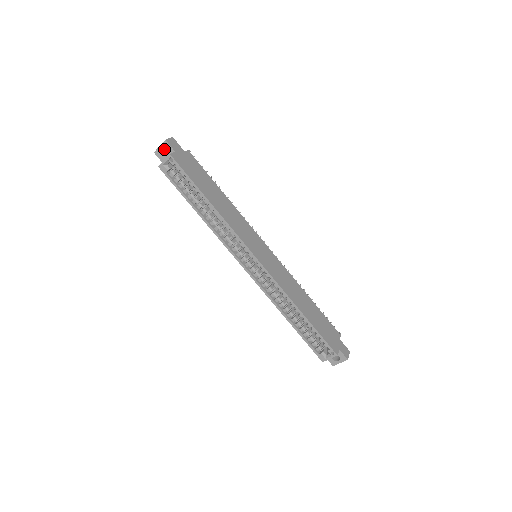
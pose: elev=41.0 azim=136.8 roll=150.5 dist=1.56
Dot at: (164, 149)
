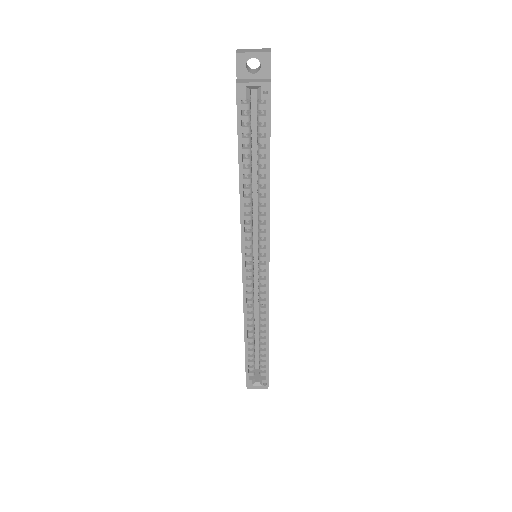
Dot at: occluded
